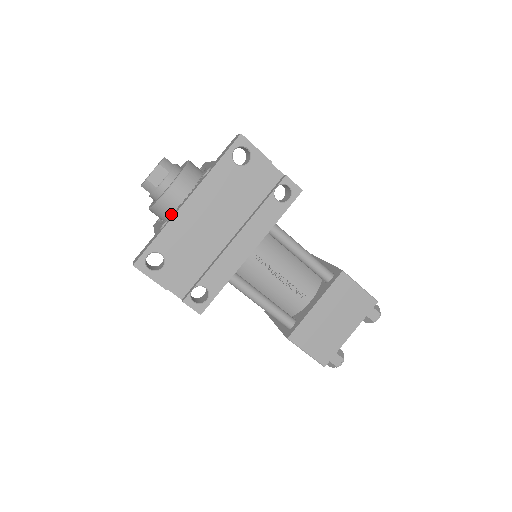
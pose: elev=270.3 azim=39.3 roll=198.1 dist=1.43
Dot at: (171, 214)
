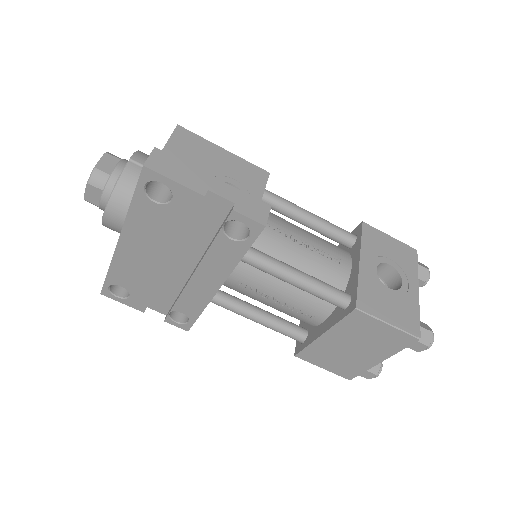
Dot at: occluded
